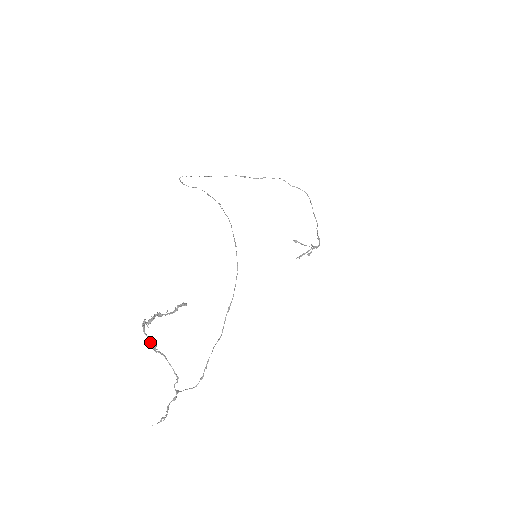
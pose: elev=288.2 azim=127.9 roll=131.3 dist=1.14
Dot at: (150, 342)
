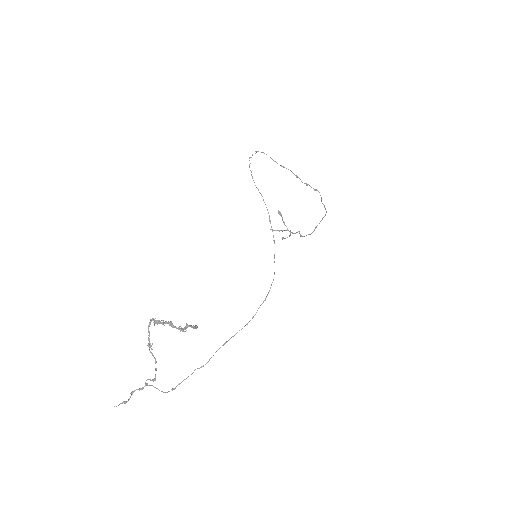
Dot at: (149, 339)
